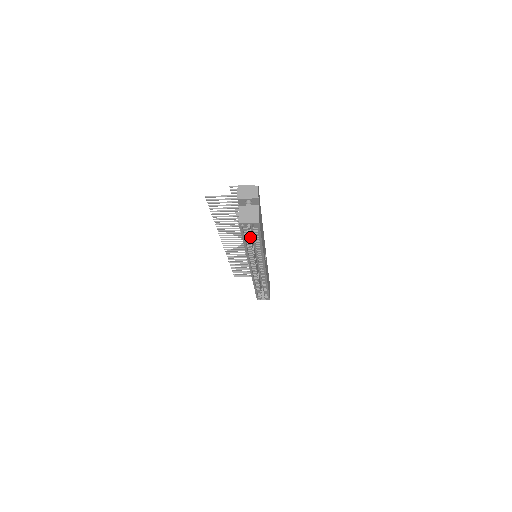
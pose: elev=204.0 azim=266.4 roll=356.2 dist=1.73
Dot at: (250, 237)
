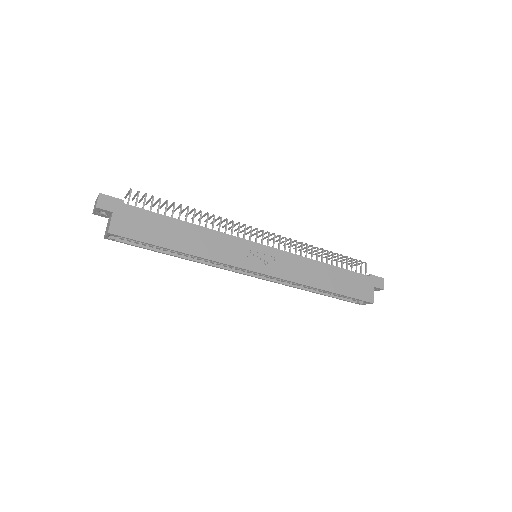
Dot at: occluded
